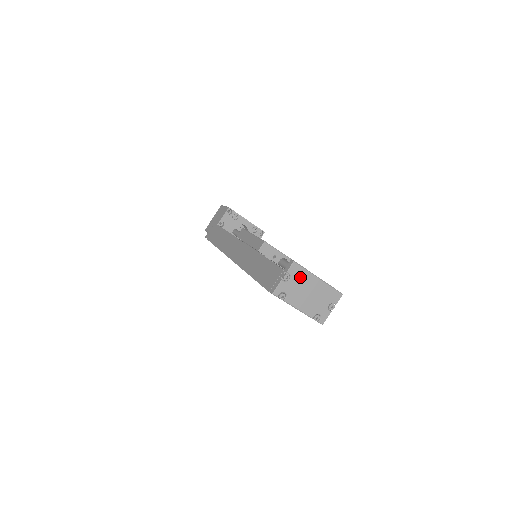
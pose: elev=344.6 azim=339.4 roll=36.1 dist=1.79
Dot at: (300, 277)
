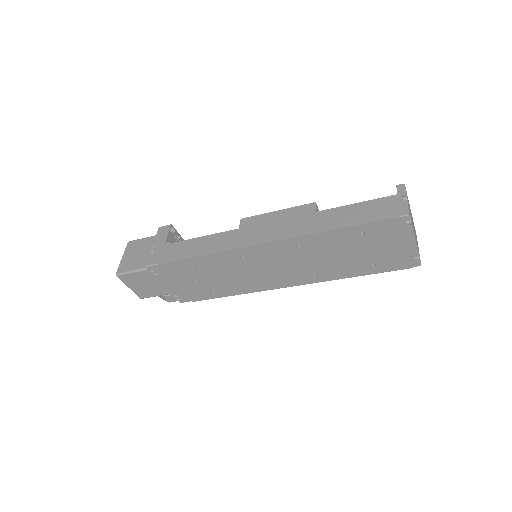
Dot at: (408, 203)
